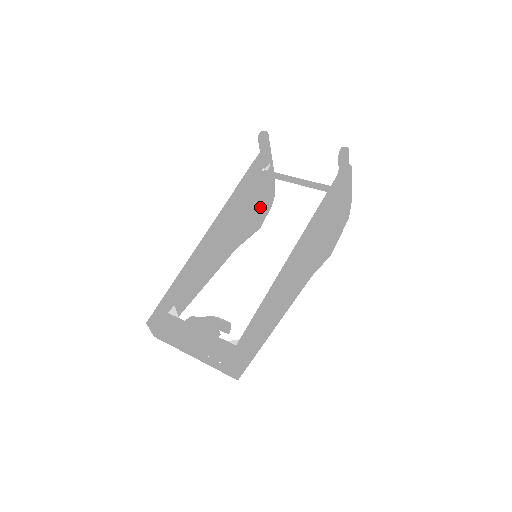
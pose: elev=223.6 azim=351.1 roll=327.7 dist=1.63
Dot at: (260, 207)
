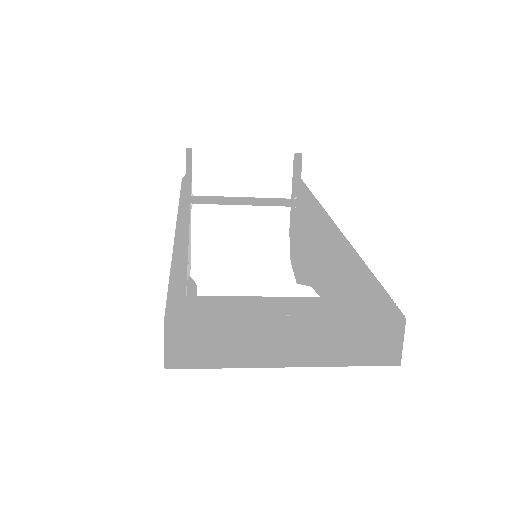
Dot at: occluded
